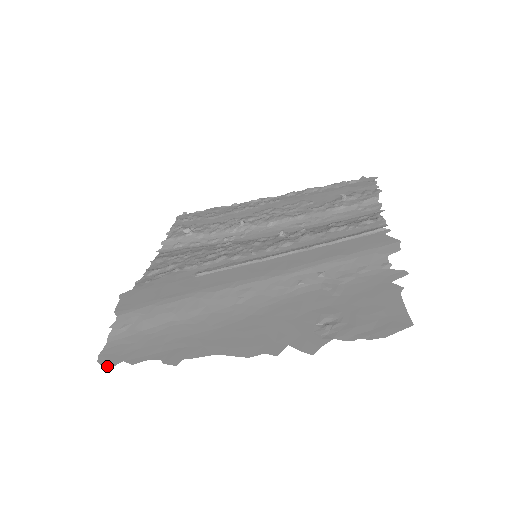
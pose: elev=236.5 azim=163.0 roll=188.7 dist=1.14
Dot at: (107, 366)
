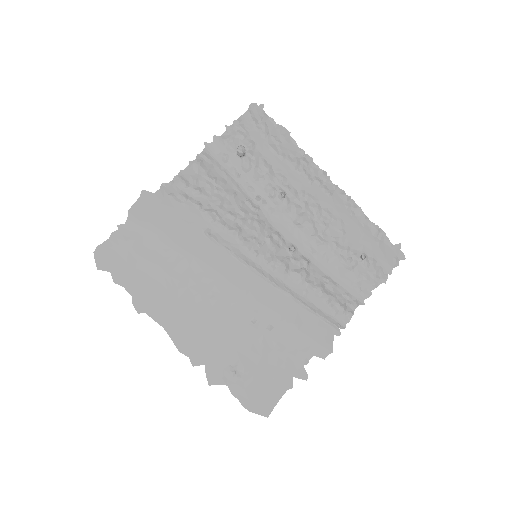
Dot at: (98, 266)
